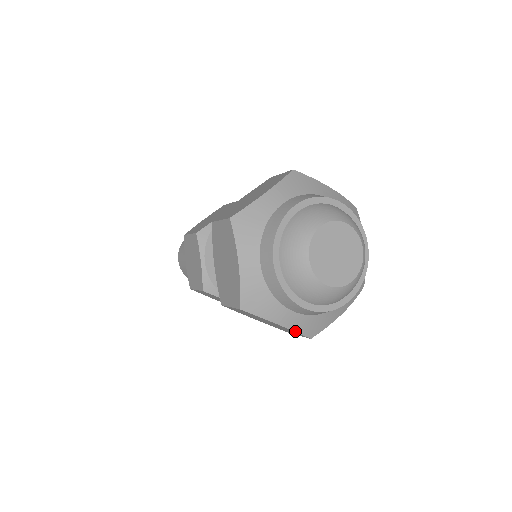
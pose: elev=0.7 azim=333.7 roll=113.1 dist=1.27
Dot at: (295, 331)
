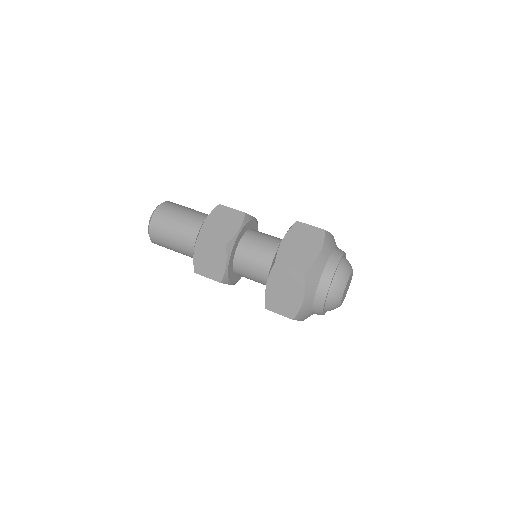
Dot at: occluded
